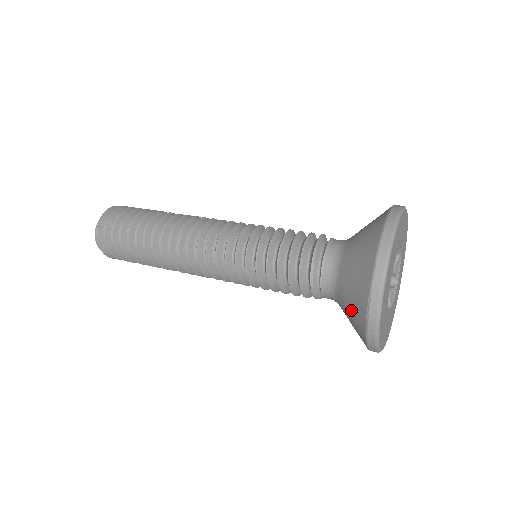
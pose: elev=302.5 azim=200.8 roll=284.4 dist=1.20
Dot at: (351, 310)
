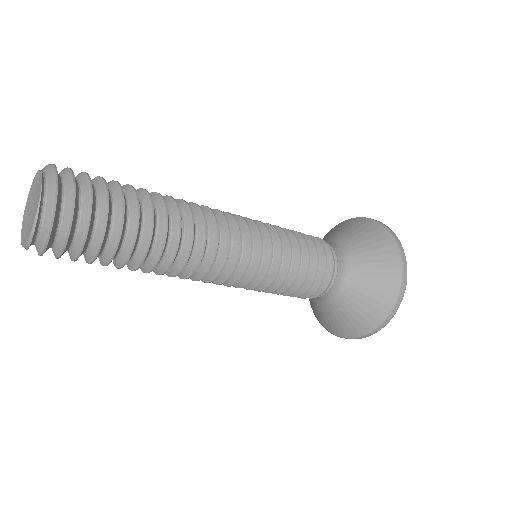
Dot at: (377, 268)
